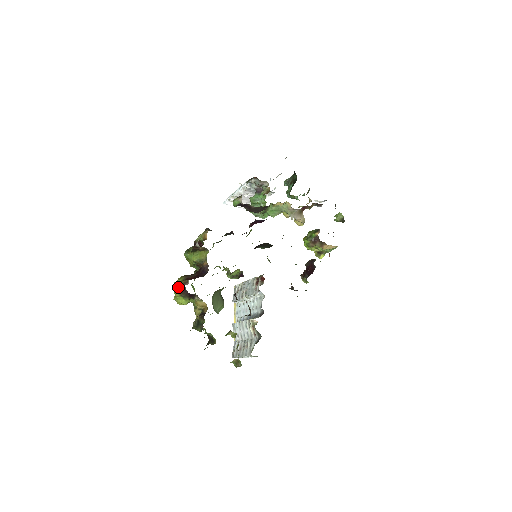
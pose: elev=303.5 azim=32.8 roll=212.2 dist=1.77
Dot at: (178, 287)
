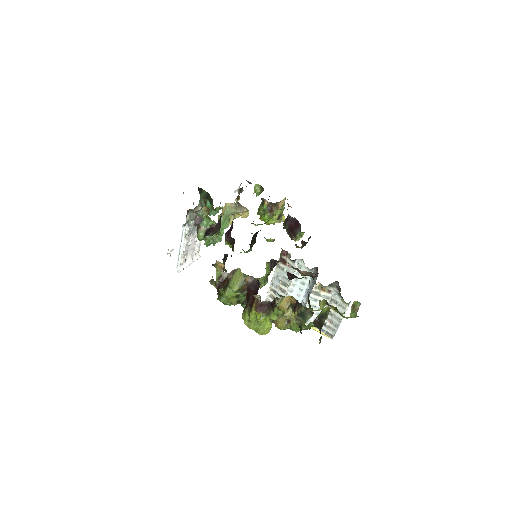
Dot at: (256, 313)
